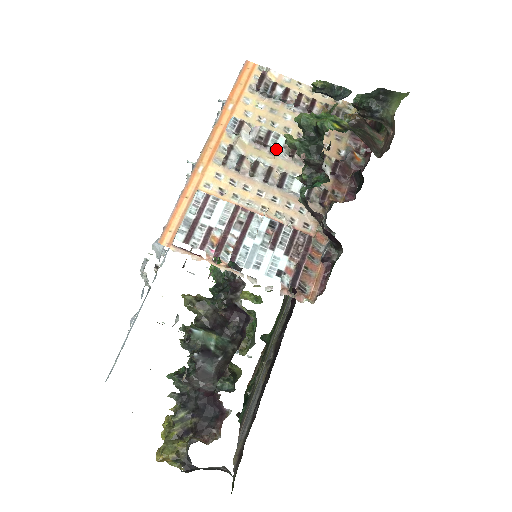
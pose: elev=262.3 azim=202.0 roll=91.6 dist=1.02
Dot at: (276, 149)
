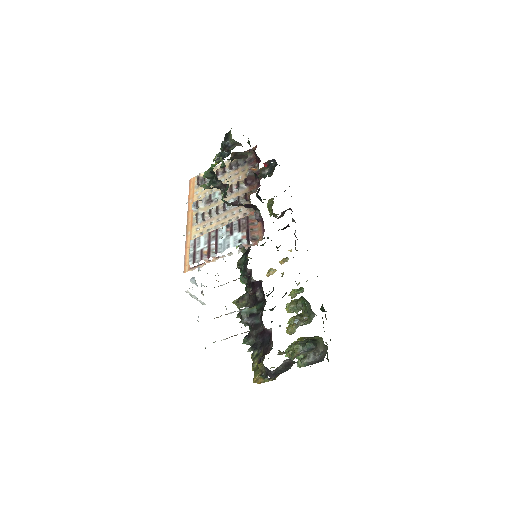
Dot at: (216, 198)
